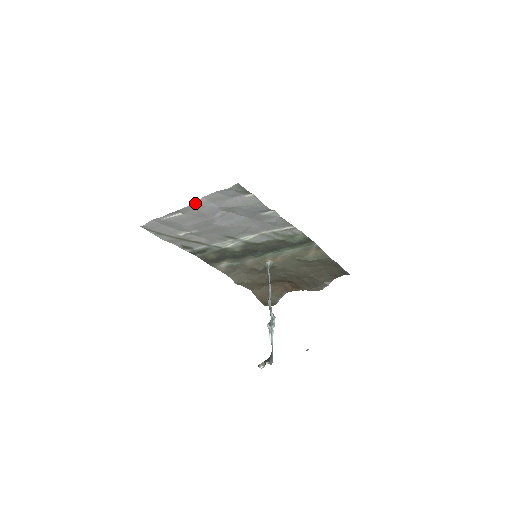
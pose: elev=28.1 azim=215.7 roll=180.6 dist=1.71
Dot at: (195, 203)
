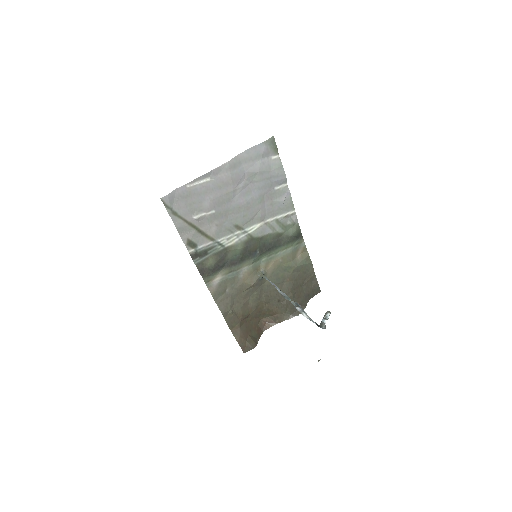
Dot at: (230, 161)
